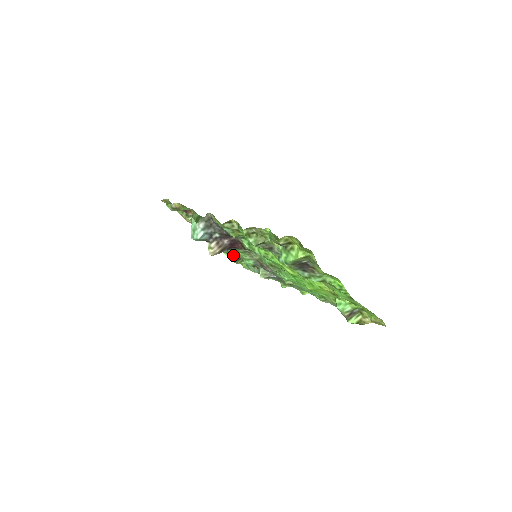
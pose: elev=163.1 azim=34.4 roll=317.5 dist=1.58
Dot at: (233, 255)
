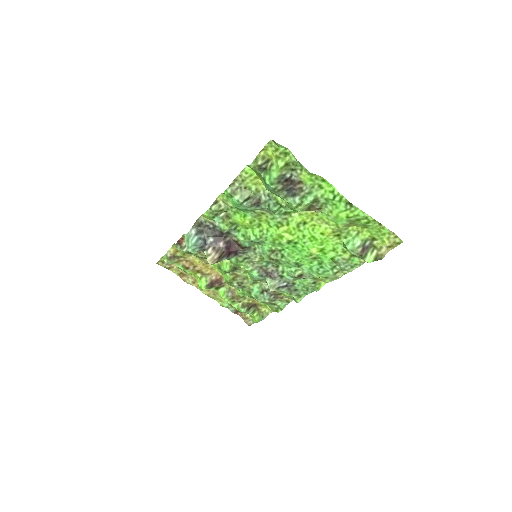
Dot at: (241, 303)
